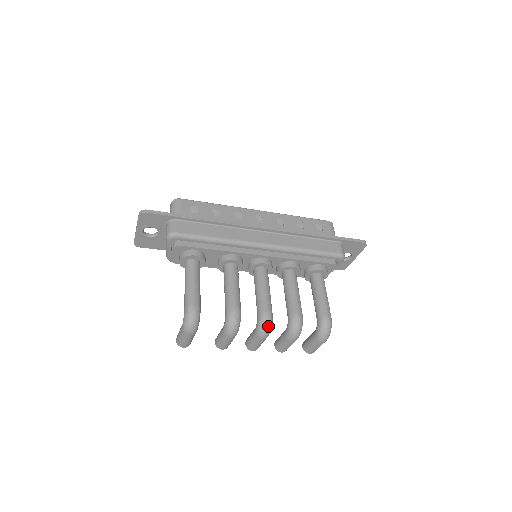
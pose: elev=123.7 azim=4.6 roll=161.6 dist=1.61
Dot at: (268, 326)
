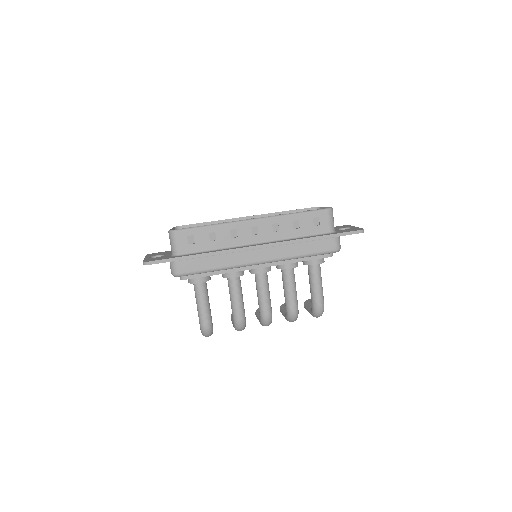
Dot at: (269, 324)
